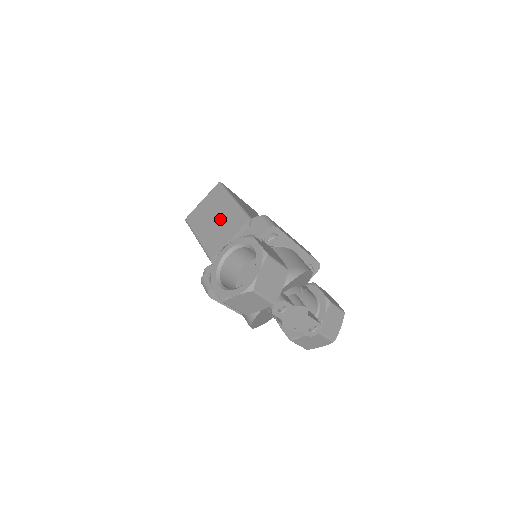
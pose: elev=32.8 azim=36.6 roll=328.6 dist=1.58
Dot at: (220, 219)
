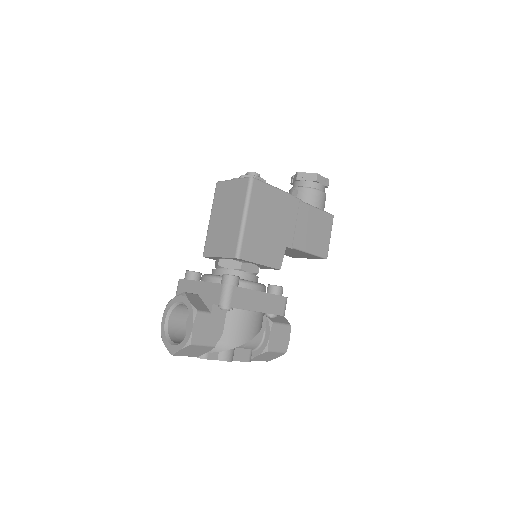
Dot at: (227, 225)
